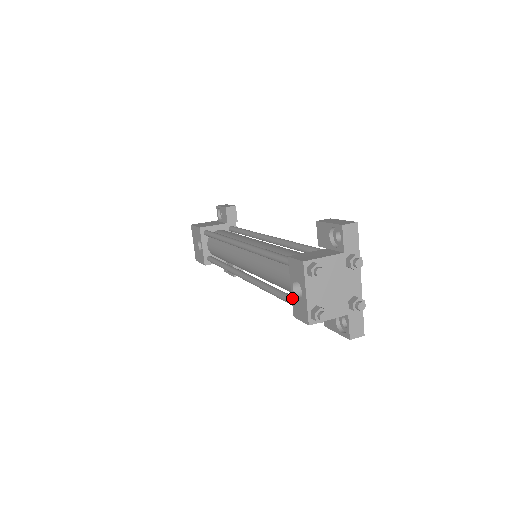
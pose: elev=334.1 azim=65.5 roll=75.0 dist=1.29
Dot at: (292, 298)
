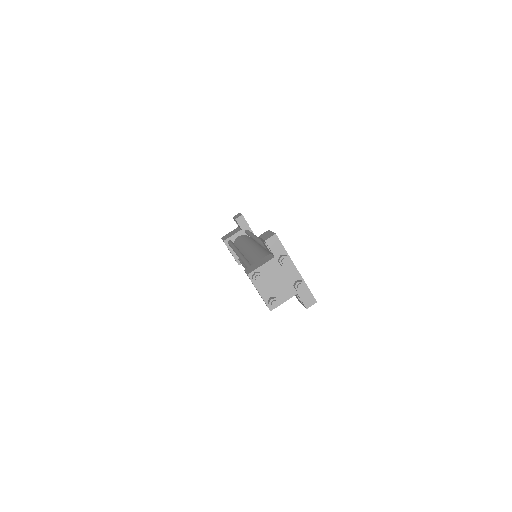
Dot at: (259, 294)
